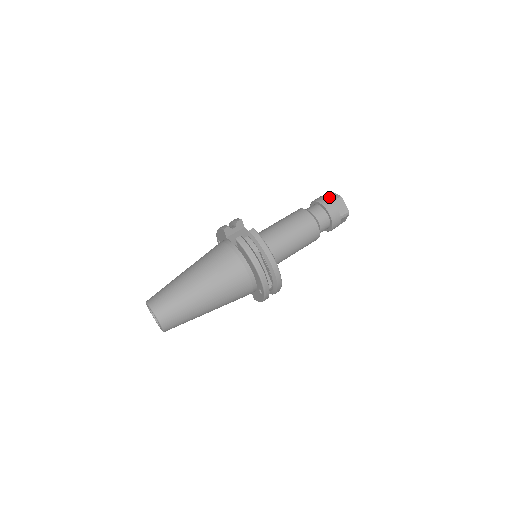
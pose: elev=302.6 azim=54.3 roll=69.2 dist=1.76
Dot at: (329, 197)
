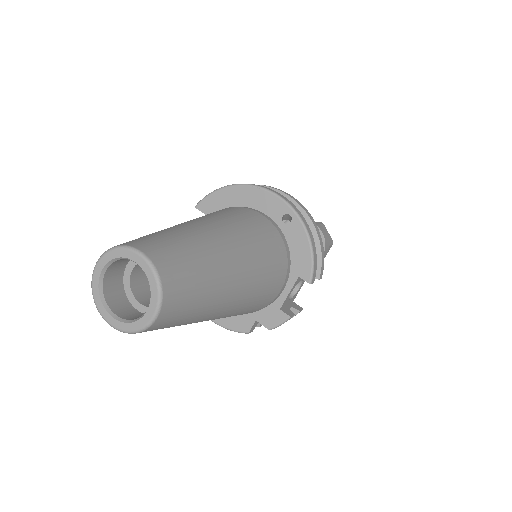
Dot at: occluded
